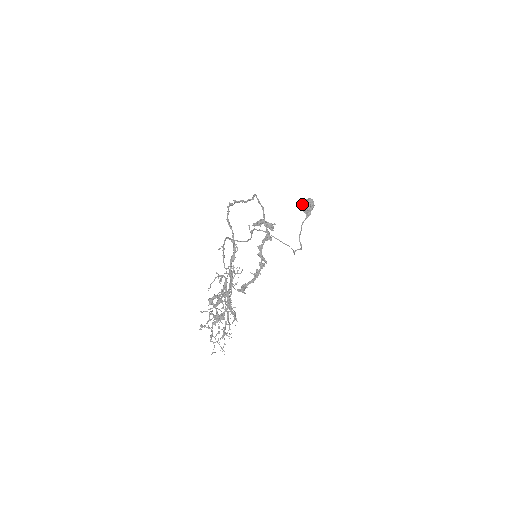
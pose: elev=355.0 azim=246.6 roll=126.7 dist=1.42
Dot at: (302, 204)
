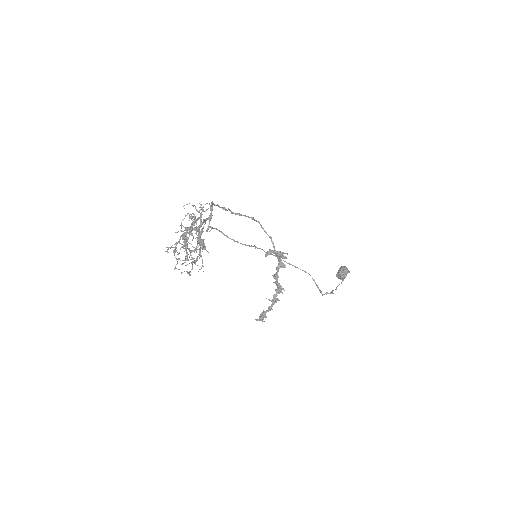
Dot at: (337, 273)
